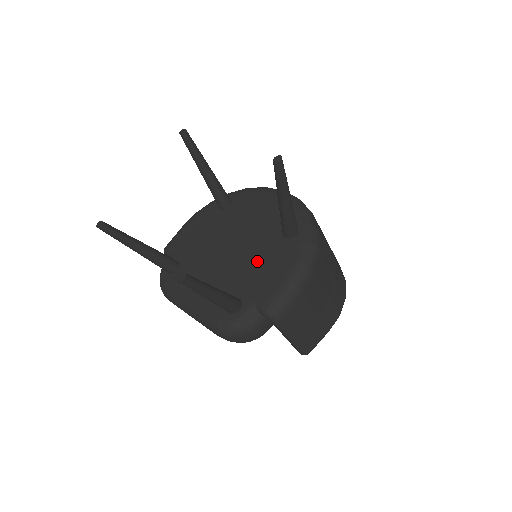
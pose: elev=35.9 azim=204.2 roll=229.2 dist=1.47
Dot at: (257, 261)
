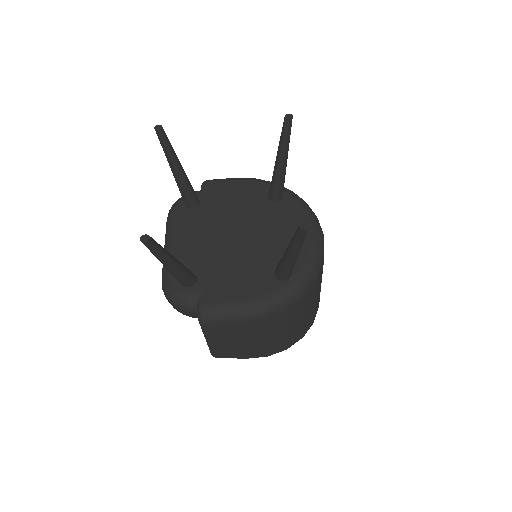
Dot at: (239, 267)
